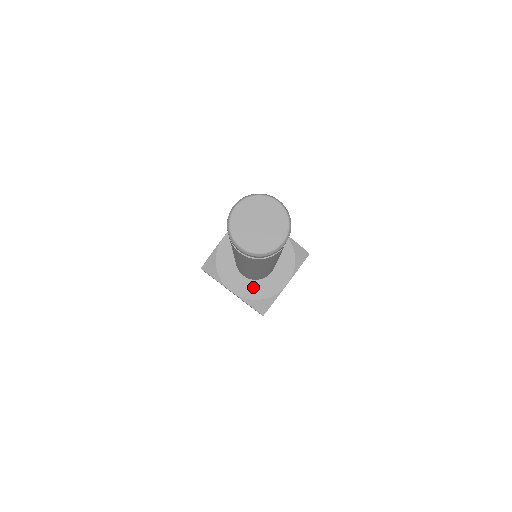
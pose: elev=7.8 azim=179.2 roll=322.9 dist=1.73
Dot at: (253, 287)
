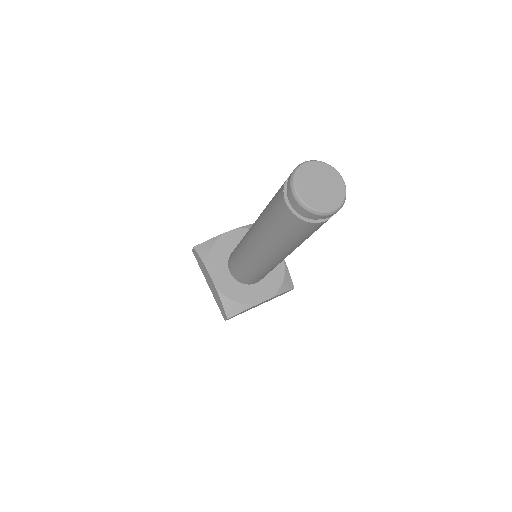
Dot at: (234, 287)
